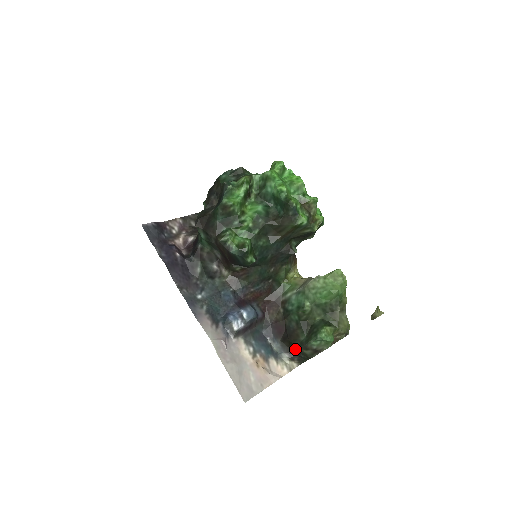
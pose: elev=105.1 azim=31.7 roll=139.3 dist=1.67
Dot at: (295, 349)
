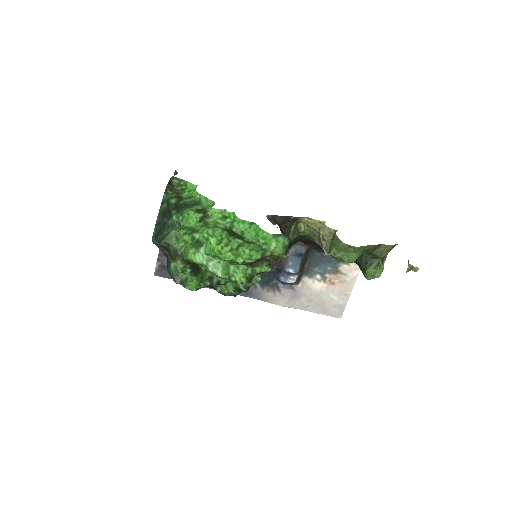
Dot at: occluded
